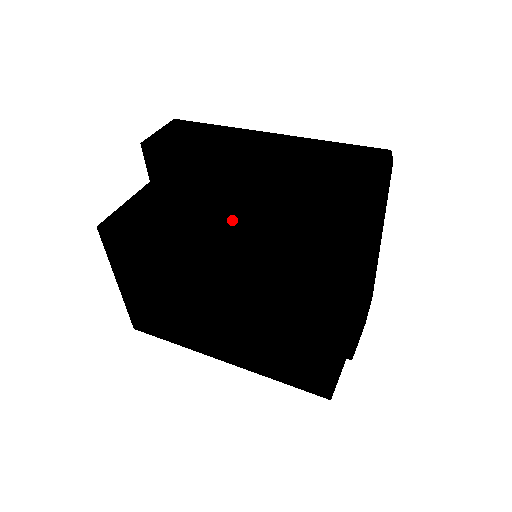
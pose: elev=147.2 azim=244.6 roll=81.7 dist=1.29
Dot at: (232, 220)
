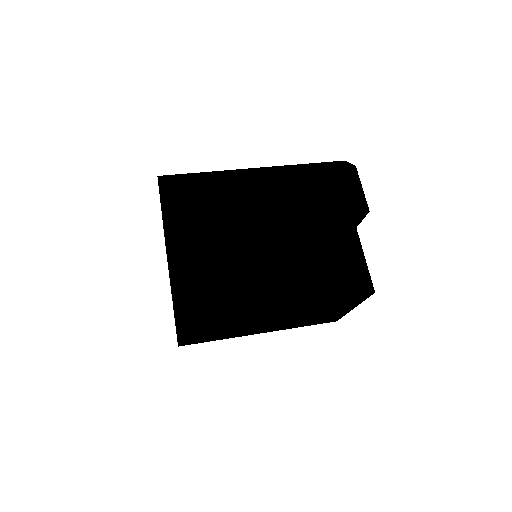
Dot at: (270, 263)
